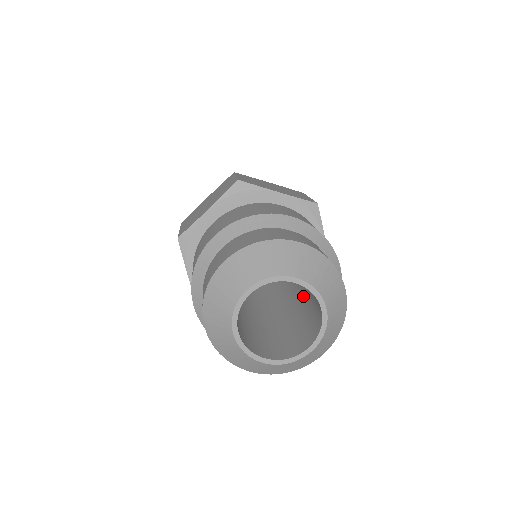
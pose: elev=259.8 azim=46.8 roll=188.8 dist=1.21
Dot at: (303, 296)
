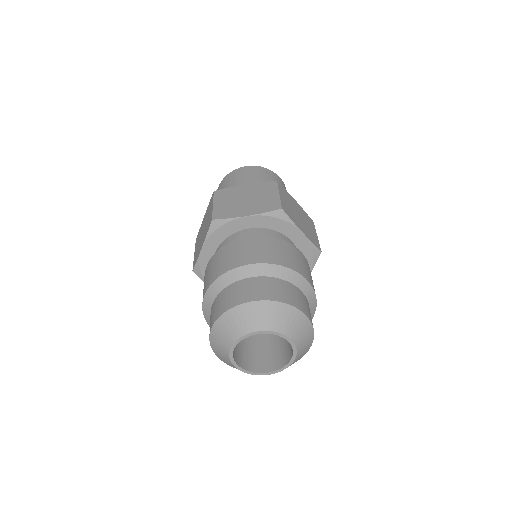
Dot at: occluded
